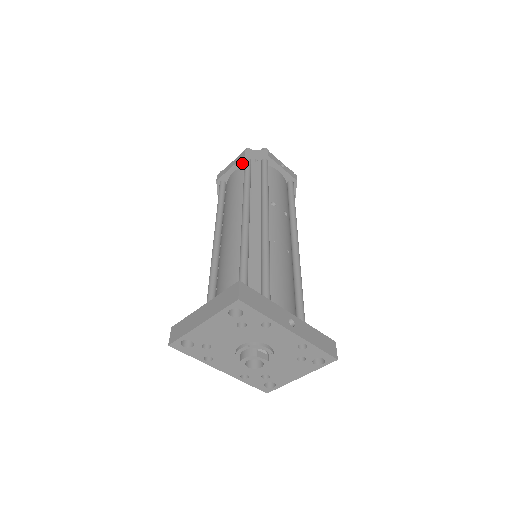
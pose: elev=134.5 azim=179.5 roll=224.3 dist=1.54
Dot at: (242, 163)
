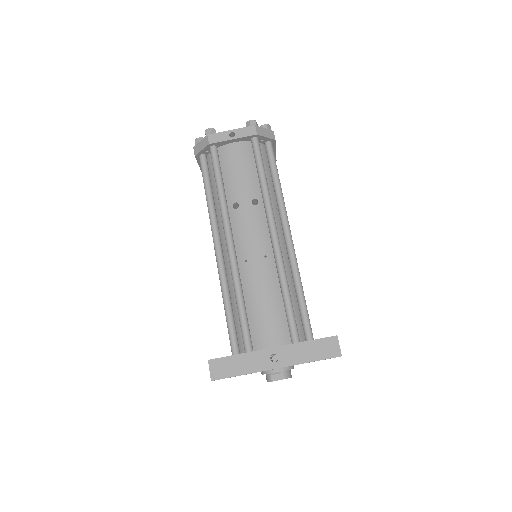
Dot at: occluded
